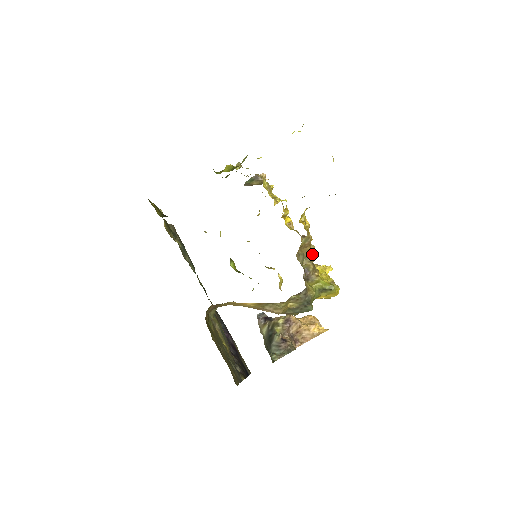
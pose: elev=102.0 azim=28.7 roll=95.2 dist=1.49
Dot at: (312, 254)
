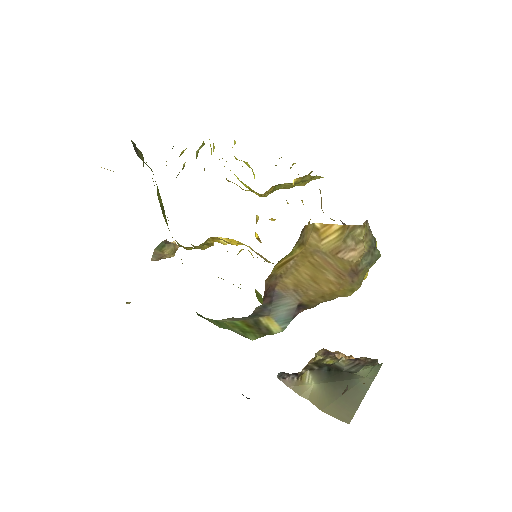
Dot at: occluded
